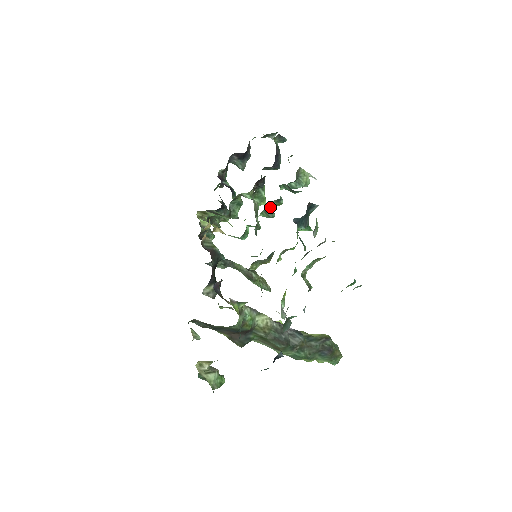
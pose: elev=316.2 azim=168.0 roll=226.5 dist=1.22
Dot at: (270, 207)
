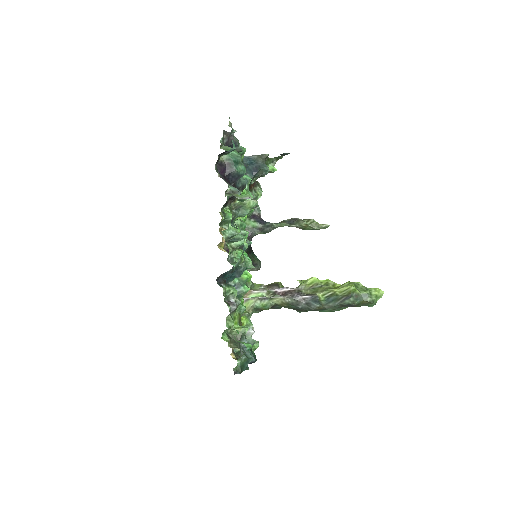
Dot at: (232, 239)
